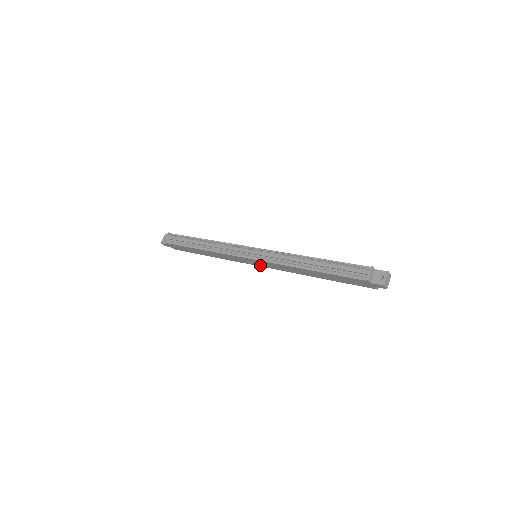
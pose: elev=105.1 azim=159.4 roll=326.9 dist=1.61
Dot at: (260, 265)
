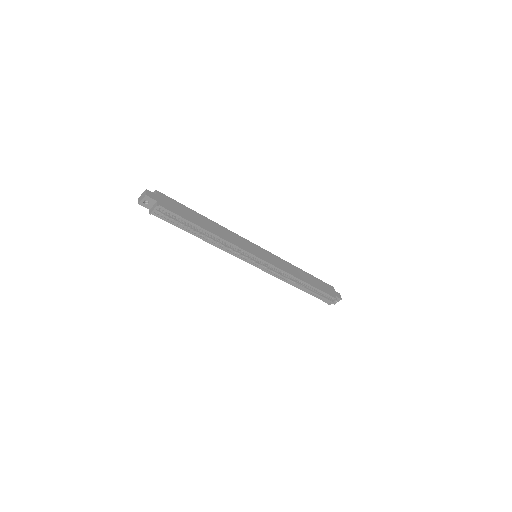
Dot at: occluded
